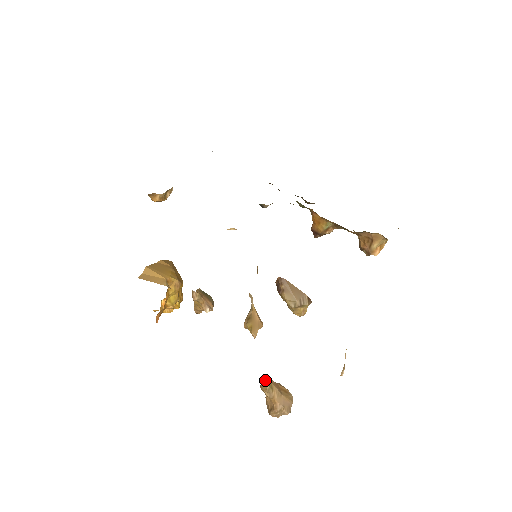
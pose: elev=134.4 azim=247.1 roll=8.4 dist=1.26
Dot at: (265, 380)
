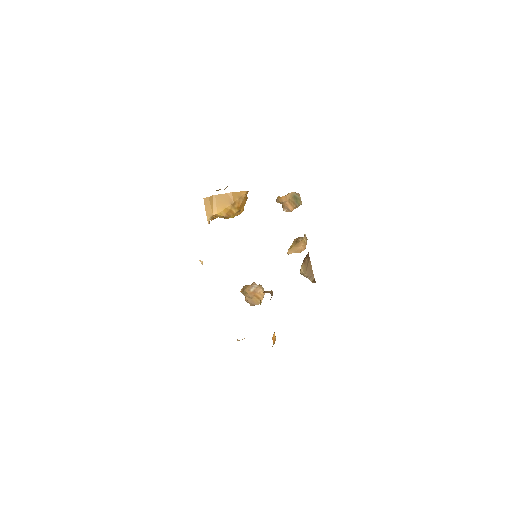
Dot at: (246, 288)
